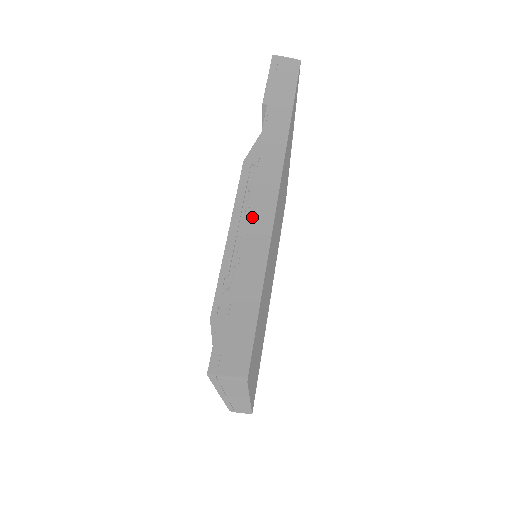
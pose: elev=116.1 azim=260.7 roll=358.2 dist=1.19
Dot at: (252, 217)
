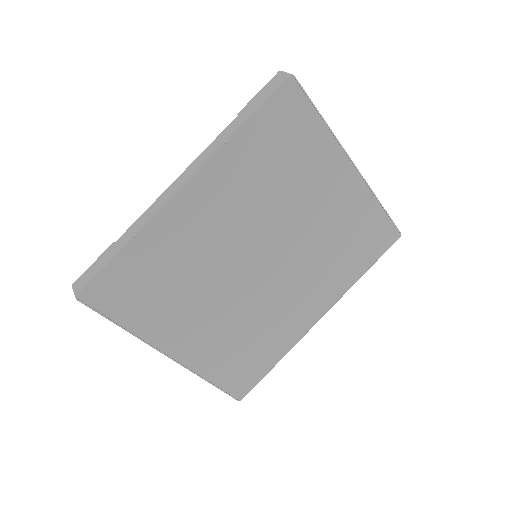
Dot at: (159, 199)
